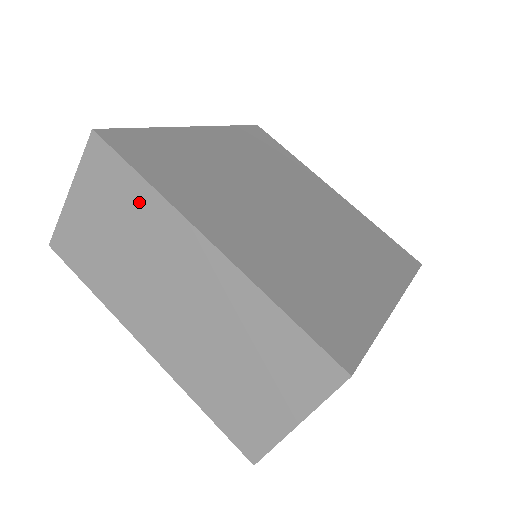
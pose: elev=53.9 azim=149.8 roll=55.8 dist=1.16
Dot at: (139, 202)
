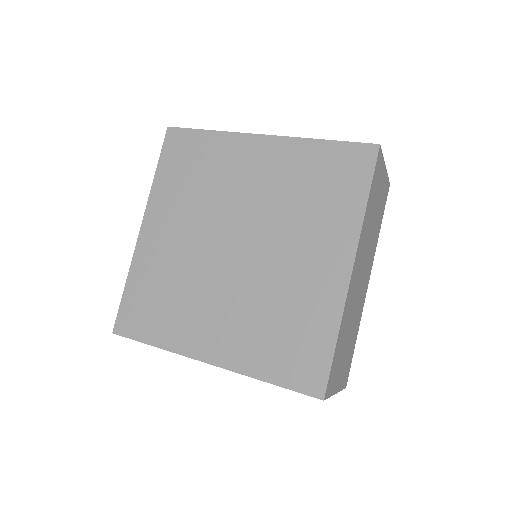
Dot at: occluded
